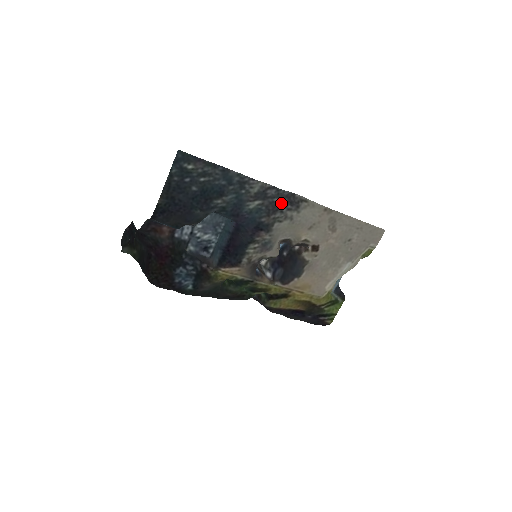
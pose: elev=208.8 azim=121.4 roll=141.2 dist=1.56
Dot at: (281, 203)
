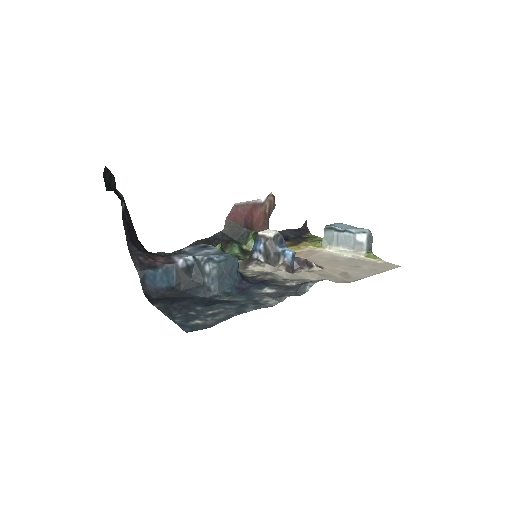
Dot at: (297, 288)
